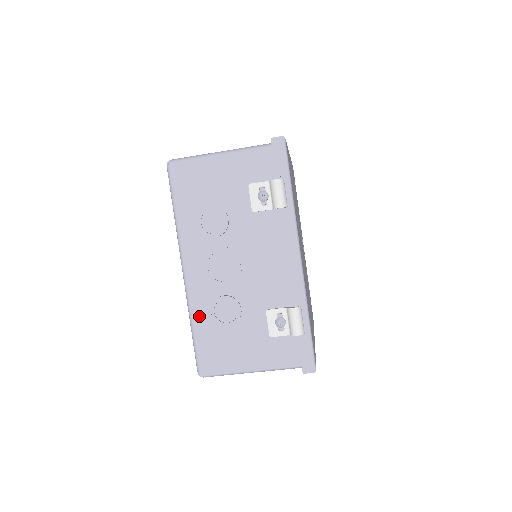
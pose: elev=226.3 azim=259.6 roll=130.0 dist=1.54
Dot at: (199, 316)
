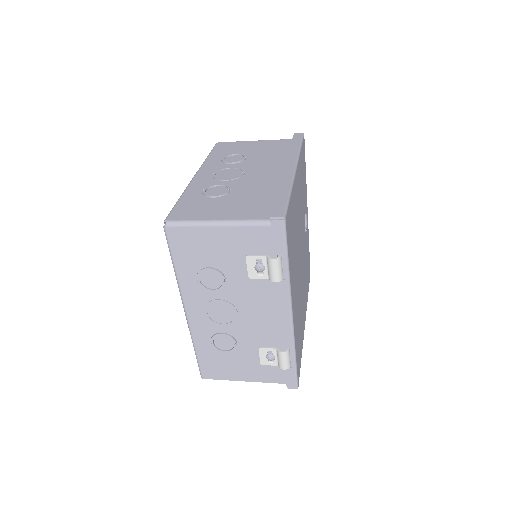
Dot at: (200, 343)
